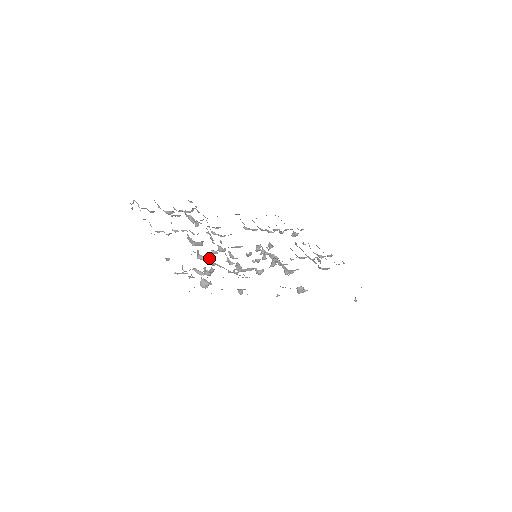
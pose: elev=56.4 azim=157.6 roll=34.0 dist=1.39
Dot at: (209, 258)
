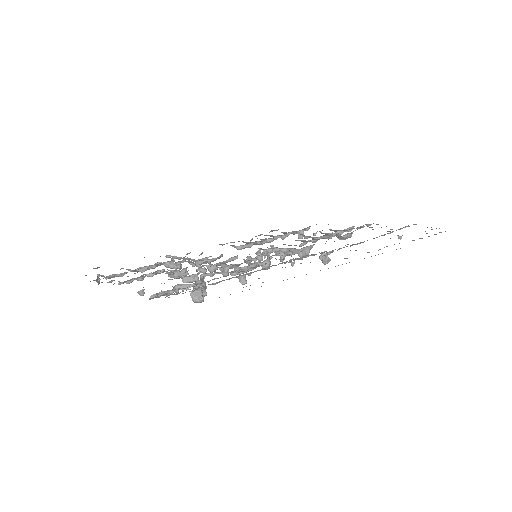
Dot at: (196, 275)
